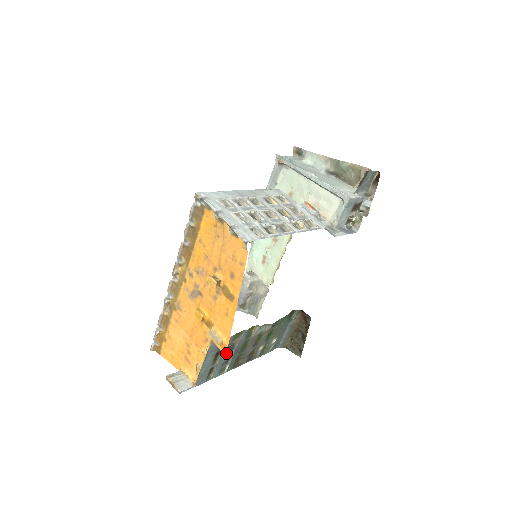
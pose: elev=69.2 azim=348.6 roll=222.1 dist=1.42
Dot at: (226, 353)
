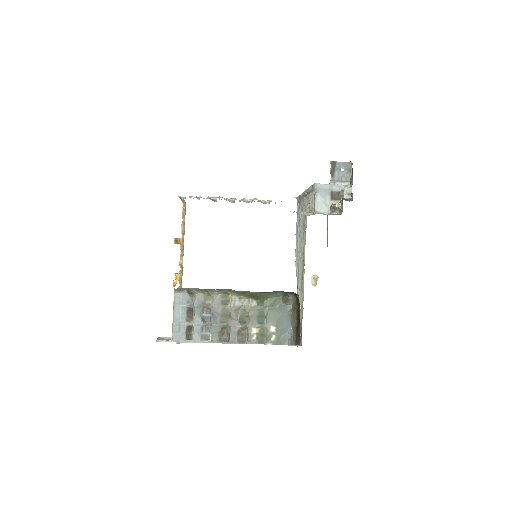
Dot at: (202, 314)
